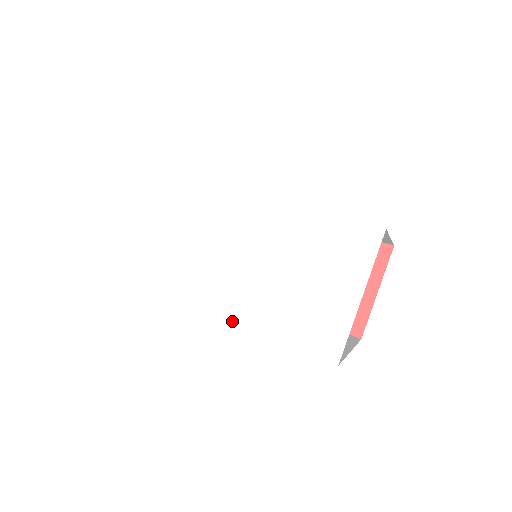
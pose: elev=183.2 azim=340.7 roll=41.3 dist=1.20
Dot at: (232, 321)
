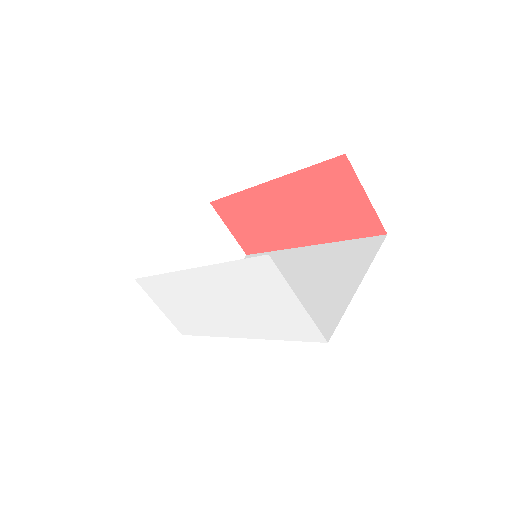
Dot at: occluded
